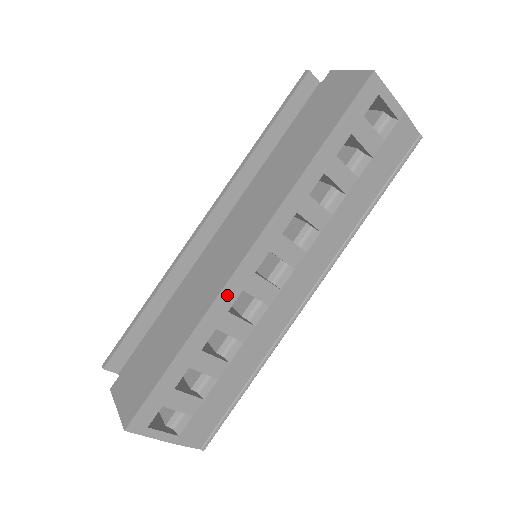
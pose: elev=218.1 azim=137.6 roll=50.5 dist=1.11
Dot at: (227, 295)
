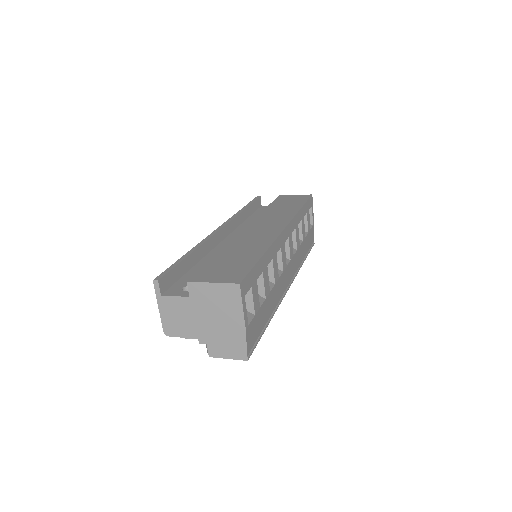
Dot at: (278, 242)
